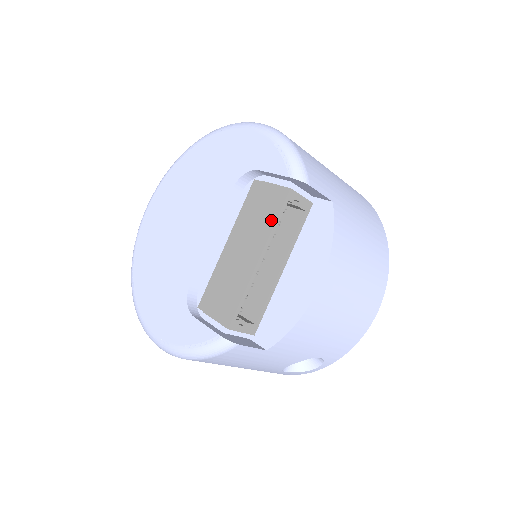
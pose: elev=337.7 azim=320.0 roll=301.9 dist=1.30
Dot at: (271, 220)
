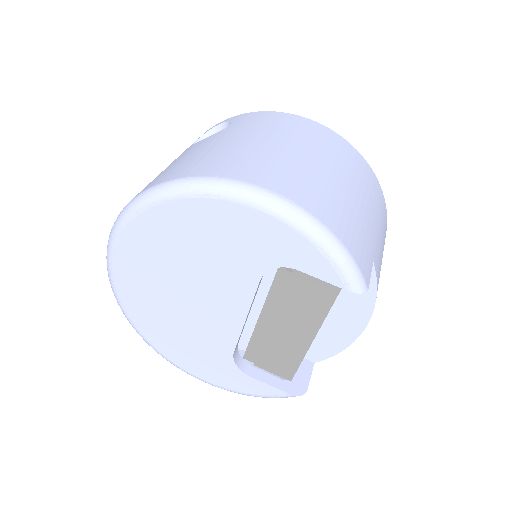
Dot at: (322, 311)
